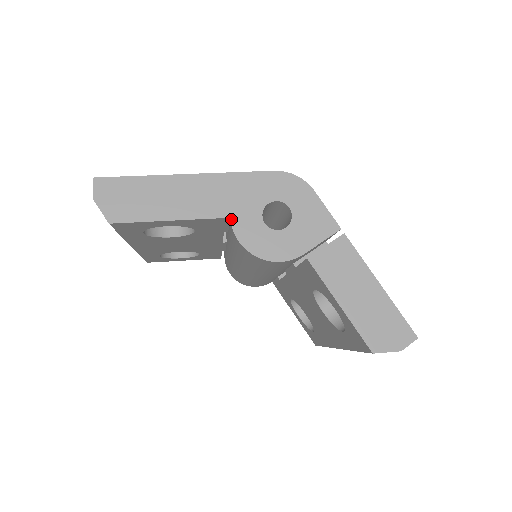
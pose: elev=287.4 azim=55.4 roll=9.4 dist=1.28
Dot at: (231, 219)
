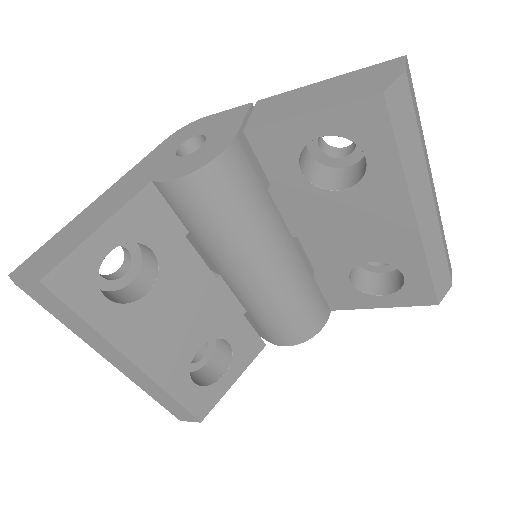
Dot at: (153, 180)
